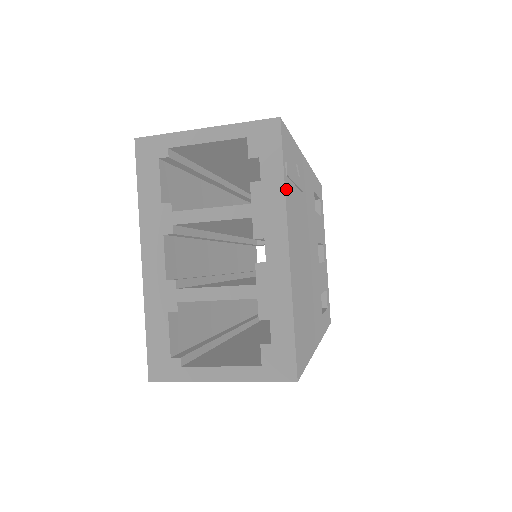
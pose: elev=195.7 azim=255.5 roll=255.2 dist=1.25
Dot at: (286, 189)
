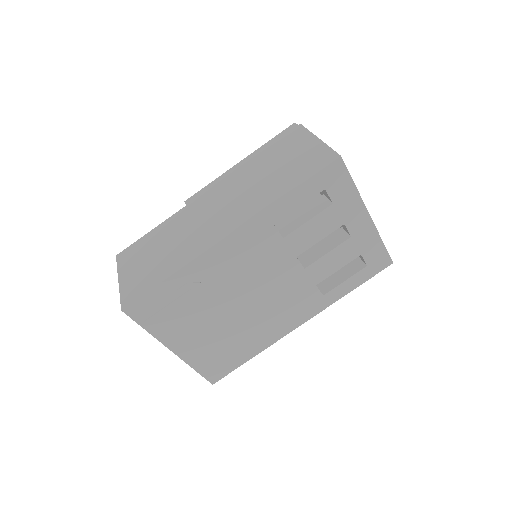
Dot at: (154, 331)
